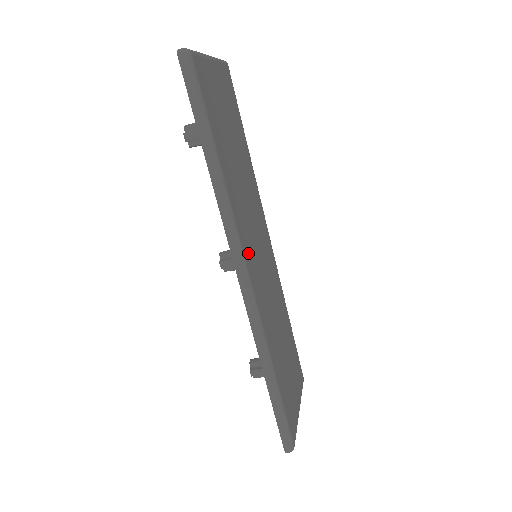
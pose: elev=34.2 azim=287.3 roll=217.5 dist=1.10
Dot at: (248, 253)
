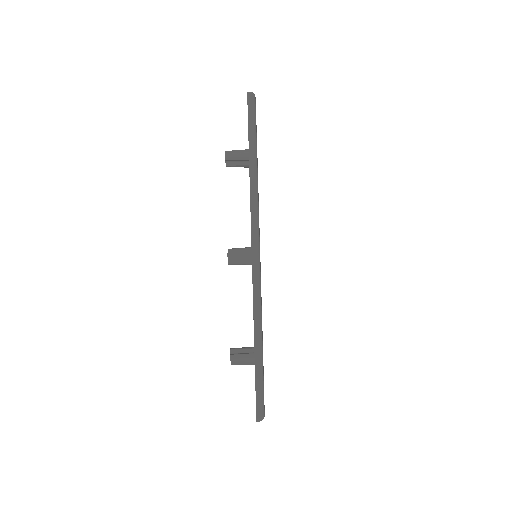
Dot at: occluded
